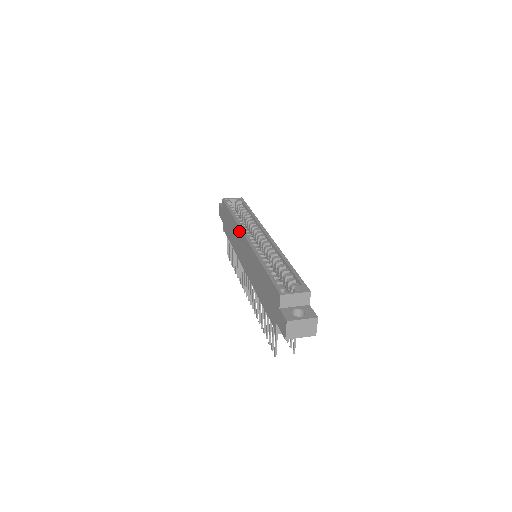
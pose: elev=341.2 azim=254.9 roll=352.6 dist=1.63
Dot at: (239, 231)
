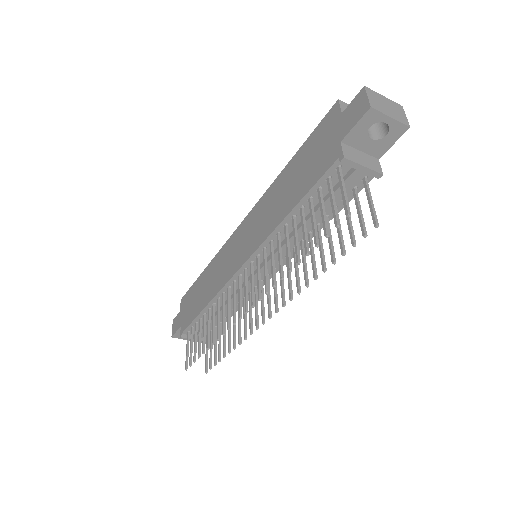
Dot at: (225, 246)
